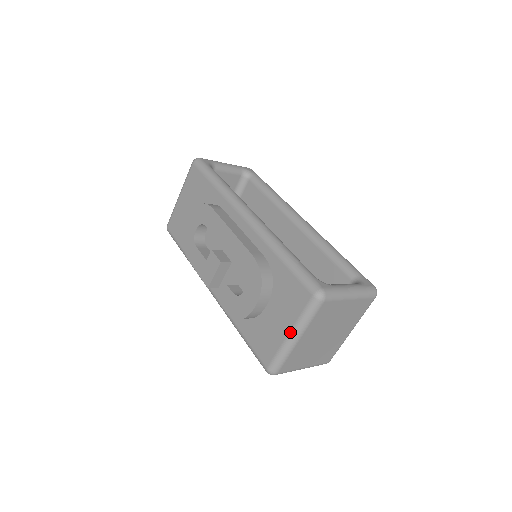
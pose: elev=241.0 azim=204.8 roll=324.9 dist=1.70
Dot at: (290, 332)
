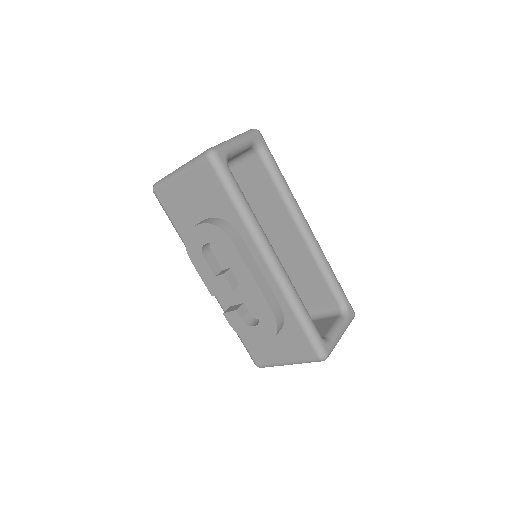
Dot at: (288, 362)
